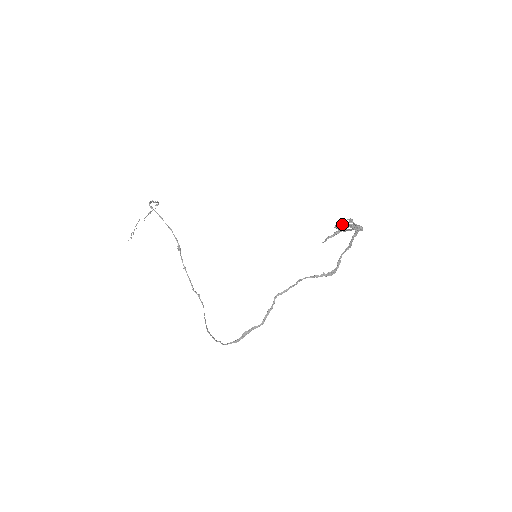
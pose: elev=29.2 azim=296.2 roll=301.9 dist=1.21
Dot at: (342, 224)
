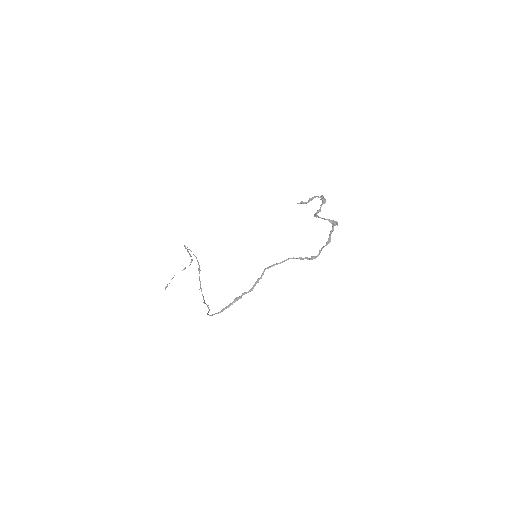
Dot at: (320, 217)
